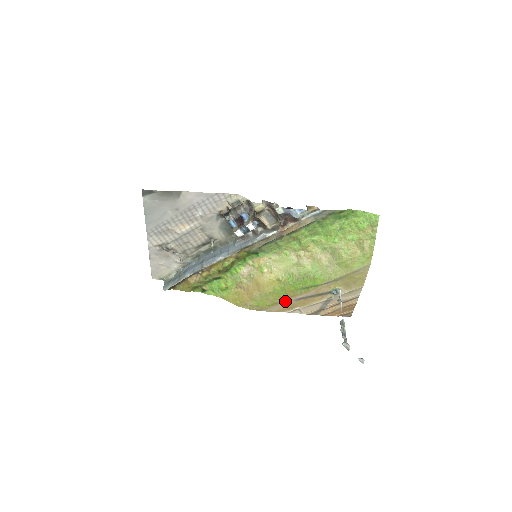
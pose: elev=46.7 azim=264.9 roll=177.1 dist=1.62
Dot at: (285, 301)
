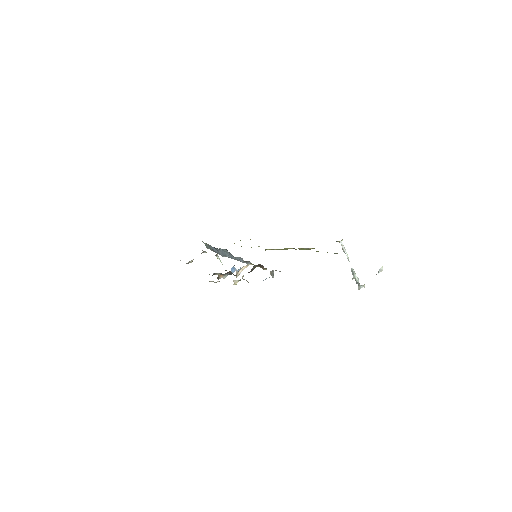
Dot at: occluded
